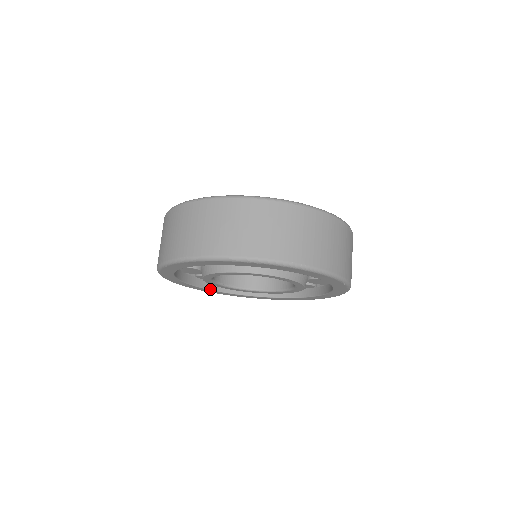
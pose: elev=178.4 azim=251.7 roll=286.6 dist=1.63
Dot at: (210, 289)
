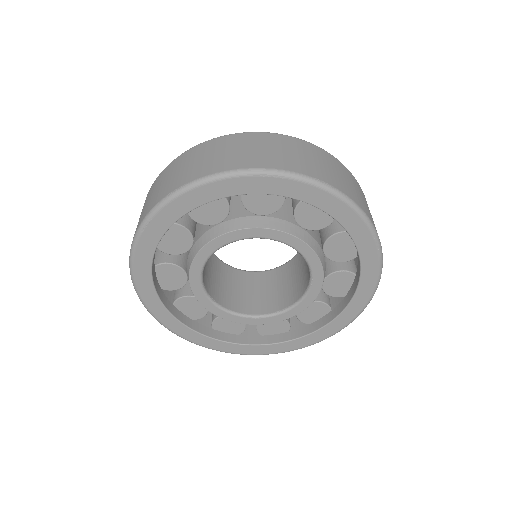
Dot at: (191, 328)
